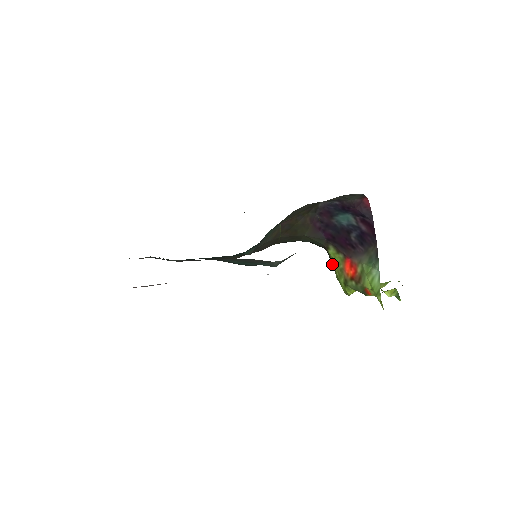
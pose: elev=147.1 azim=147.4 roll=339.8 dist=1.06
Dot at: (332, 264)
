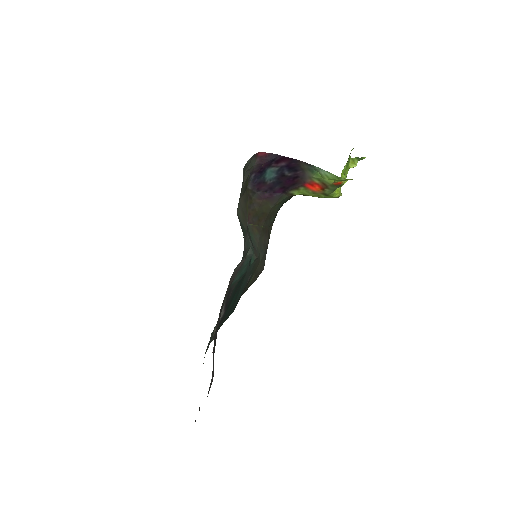
Dot at: occluded
